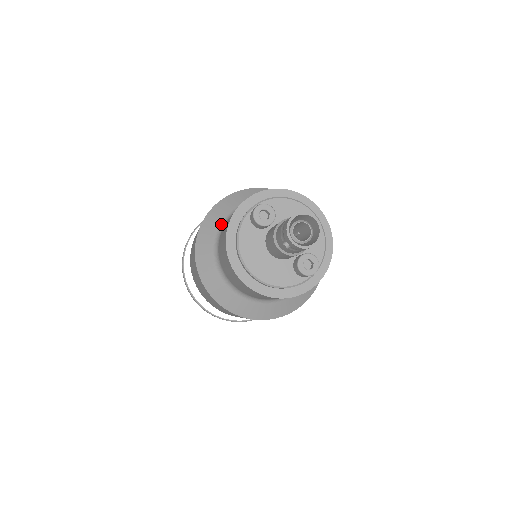
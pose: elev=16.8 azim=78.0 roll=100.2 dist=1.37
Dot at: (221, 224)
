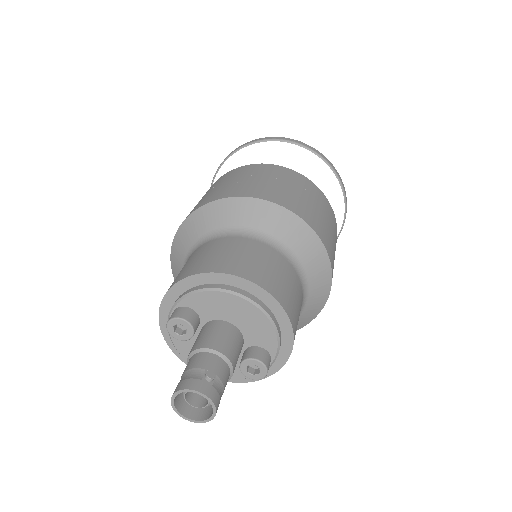
Dot at: occluded
